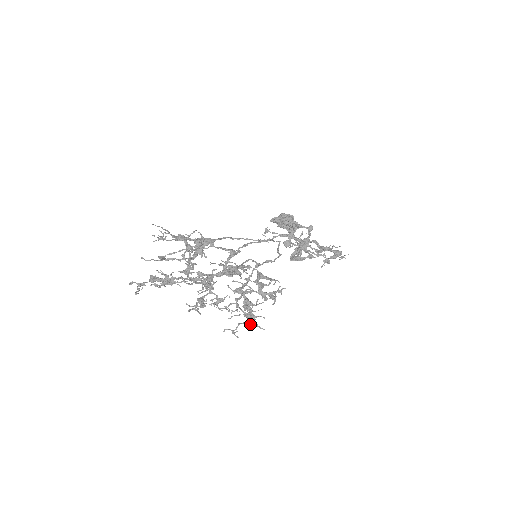
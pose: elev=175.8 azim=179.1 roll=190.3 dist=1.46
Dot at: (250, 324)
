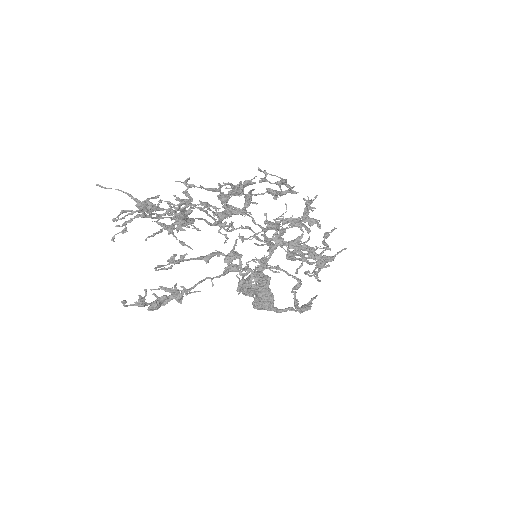
Dot at: (324, 261)
